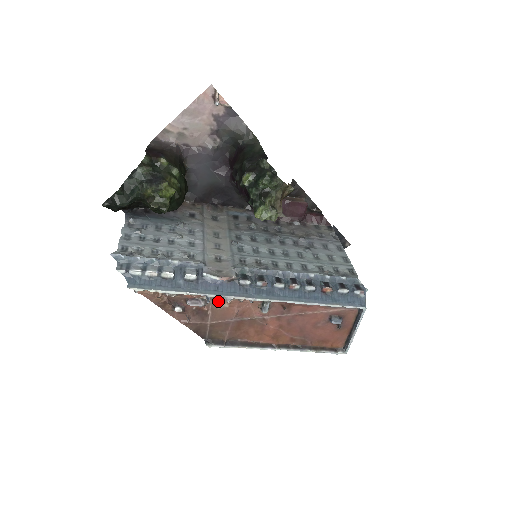
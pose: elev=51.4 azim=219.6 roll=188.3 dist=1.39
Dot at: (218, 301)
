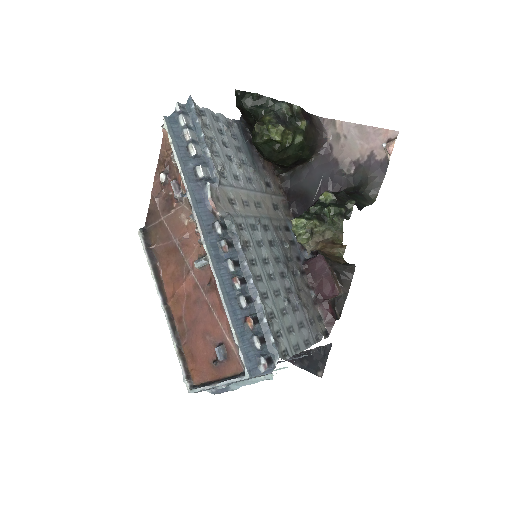
Dot at: (187, 211)
